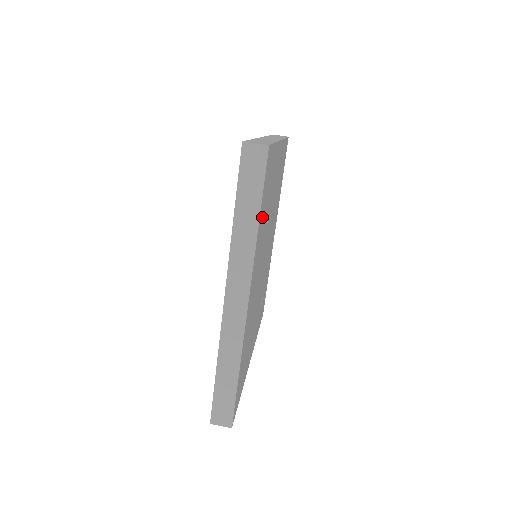
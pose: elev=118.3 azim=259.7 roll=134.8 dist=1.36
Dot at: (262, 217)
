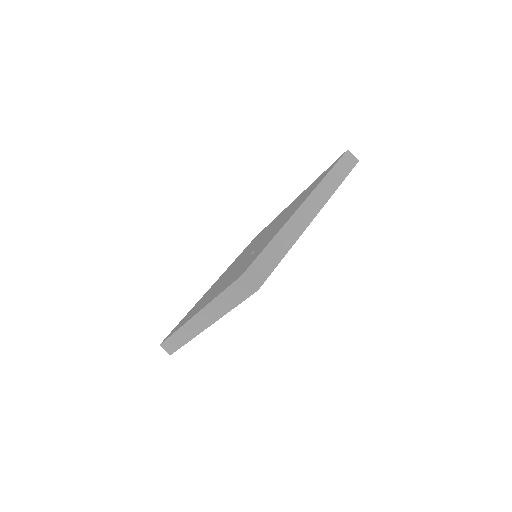
Dot at: occluded
